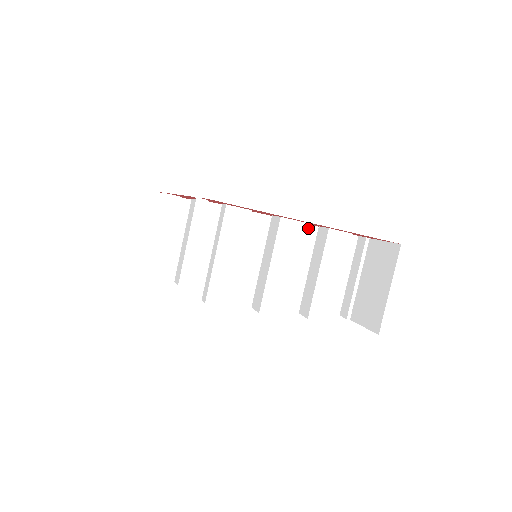
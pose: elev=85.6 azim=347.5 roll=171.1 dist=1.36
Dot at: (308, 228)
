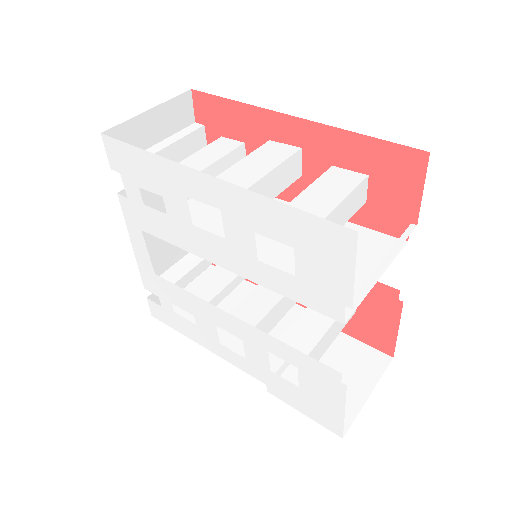
Dot at: occluded
